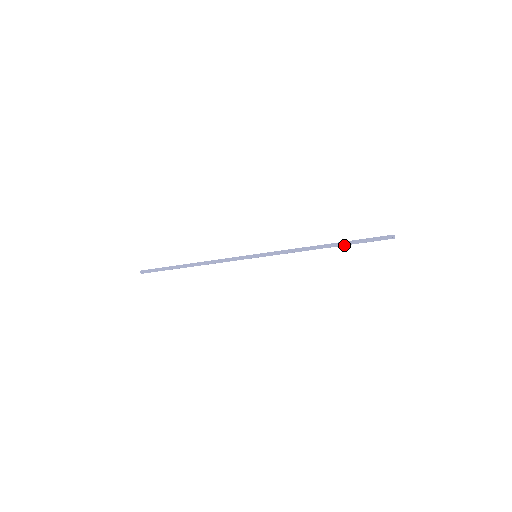
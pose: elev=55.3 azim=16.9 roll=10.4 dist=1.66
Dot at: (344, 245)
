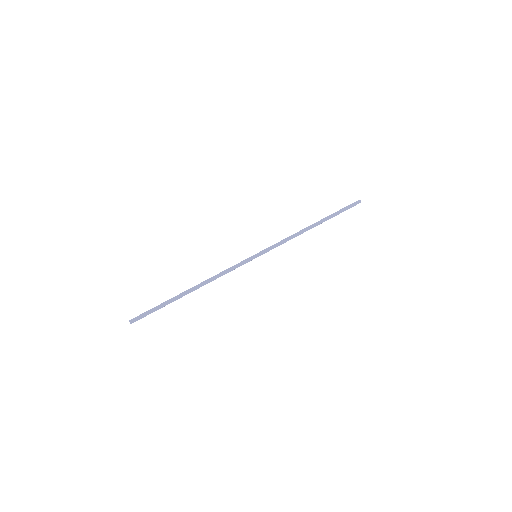
Dot at: occluded
